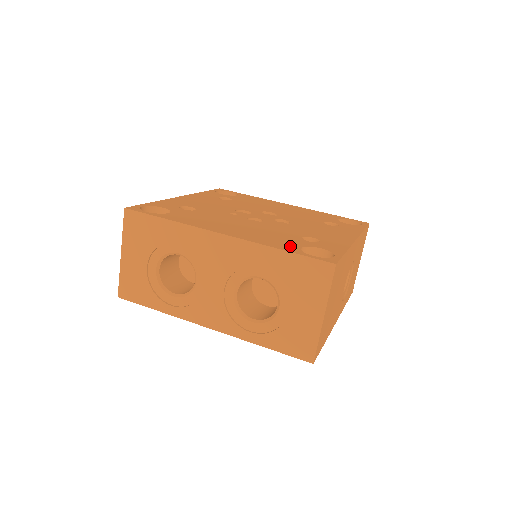
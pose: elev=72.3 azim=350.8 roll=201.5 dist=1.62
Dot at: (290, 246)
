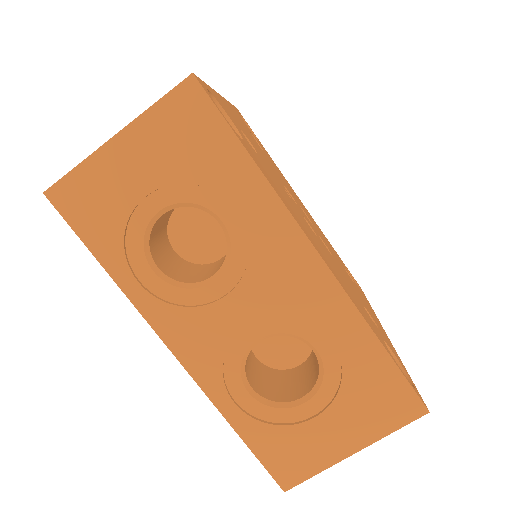
Dot at: occluded
